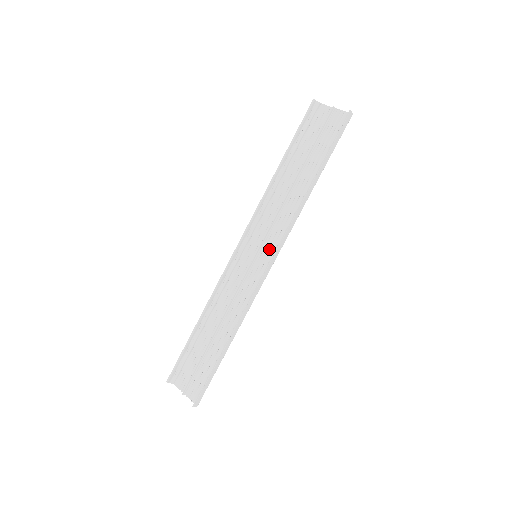
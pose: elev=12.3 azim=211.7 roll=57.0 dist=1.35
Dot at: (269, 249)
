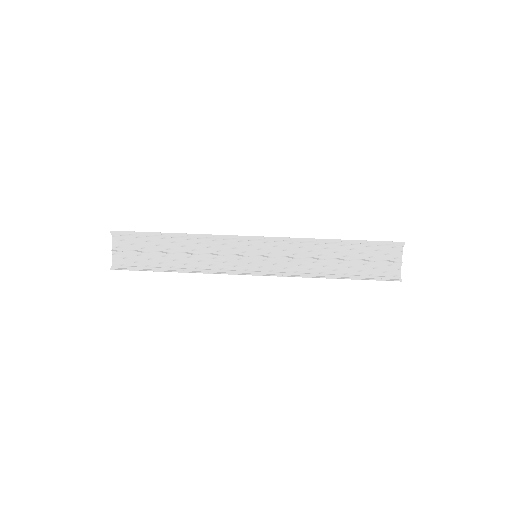
Dot at: (267, 264)
